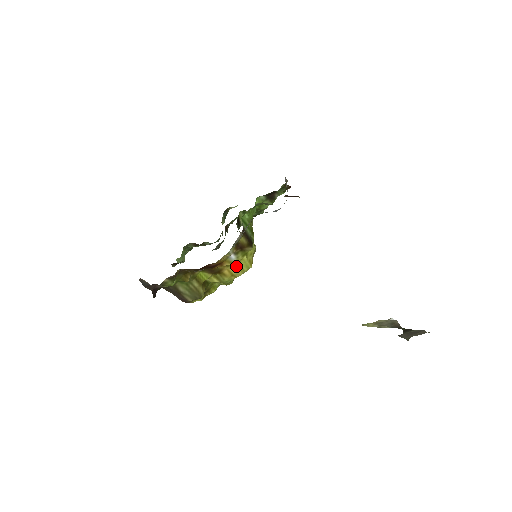
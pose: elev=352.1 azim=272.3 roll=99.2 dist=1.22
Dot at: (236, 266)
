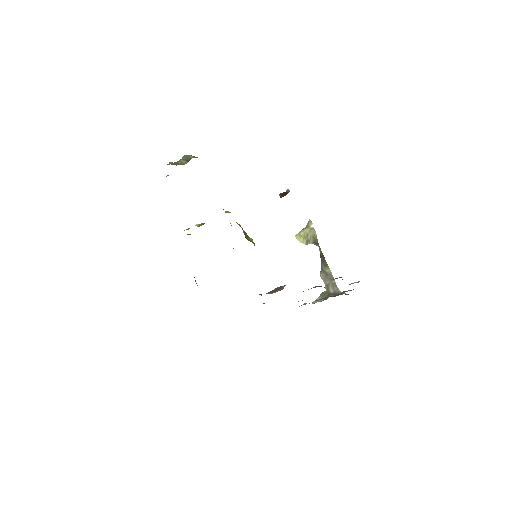
Dot at: occluded
